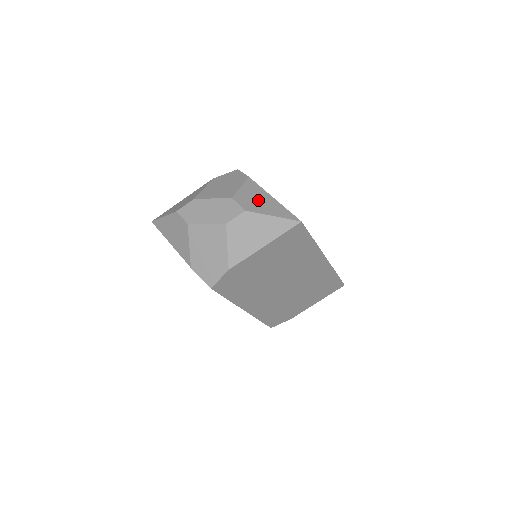
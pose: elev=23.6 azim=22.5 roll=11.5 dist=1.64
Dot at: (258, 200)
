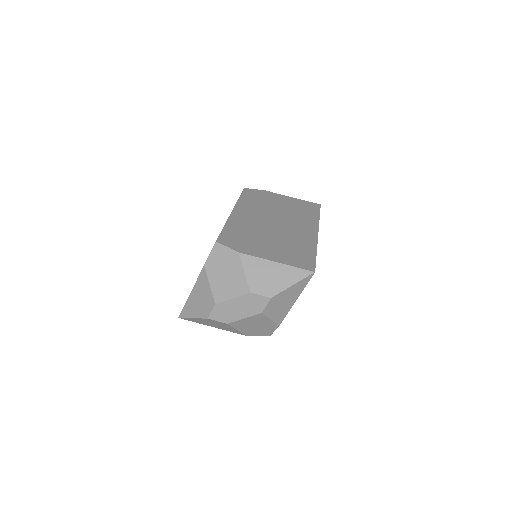
Dot at: (269, 277)
